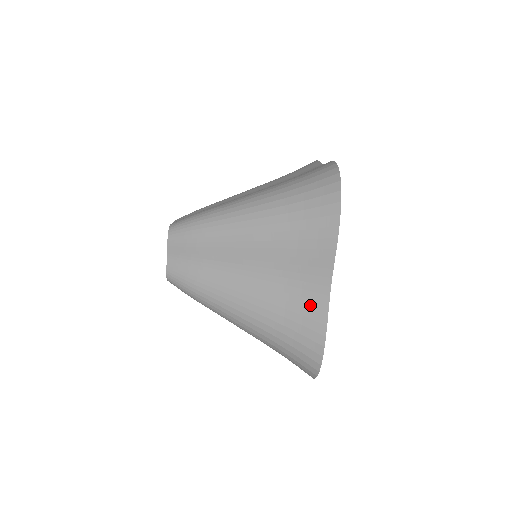
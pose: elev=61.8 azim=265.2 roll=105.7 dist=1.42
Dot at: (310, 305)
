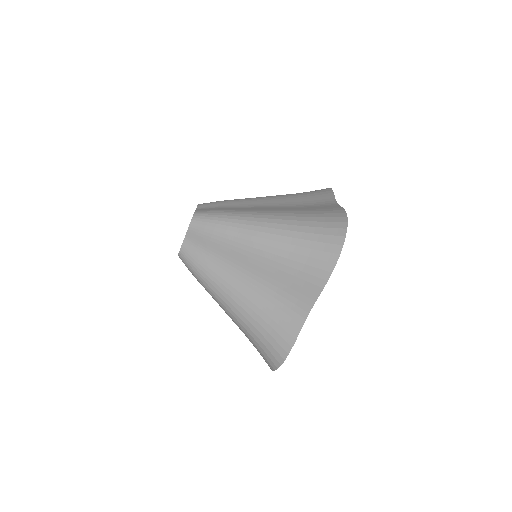
Dot at: (288, 320)
